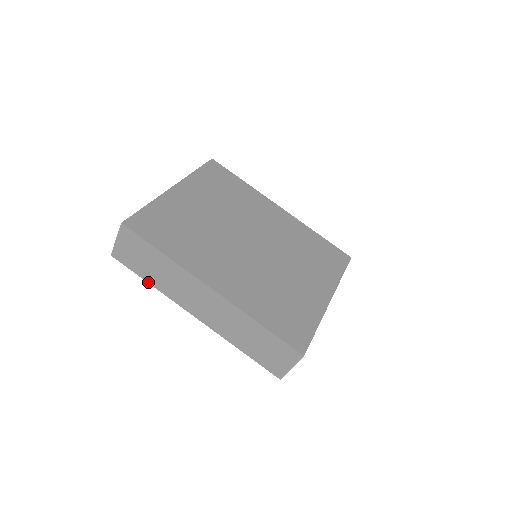
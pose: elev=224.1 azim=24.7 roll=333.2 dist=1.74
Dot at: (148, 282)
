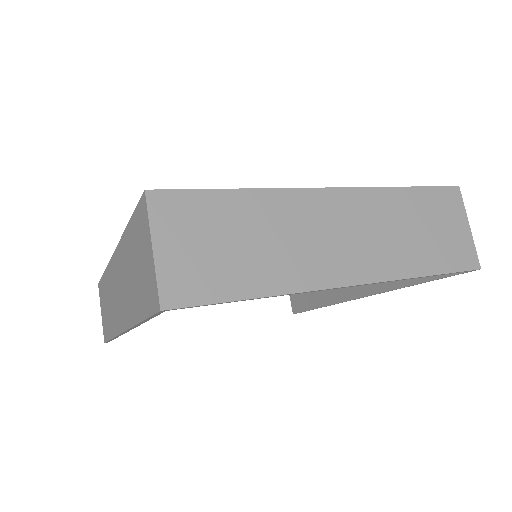
Dot at: (111, 338)
